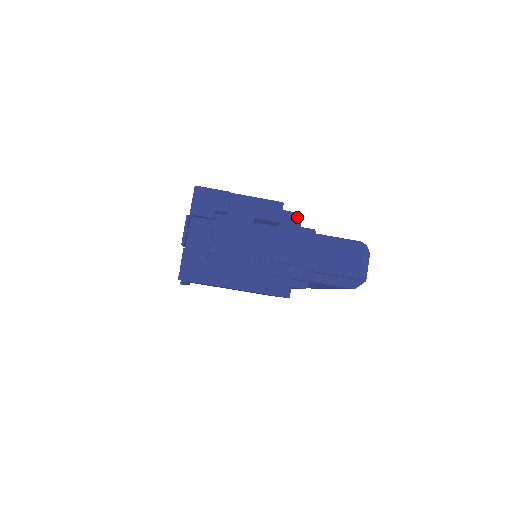
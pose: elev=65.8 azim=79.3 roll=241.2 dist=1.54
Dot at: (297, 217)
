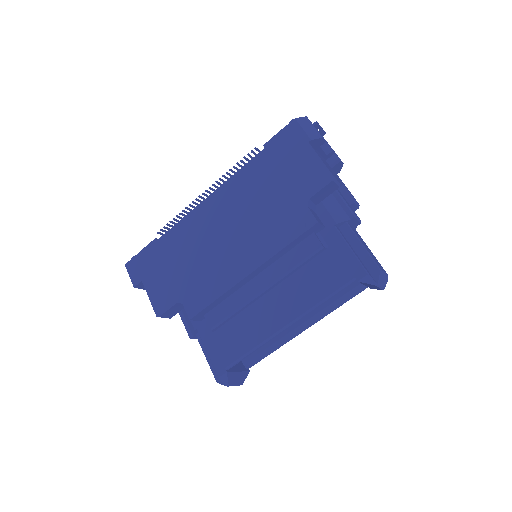
Dot at: occluded
